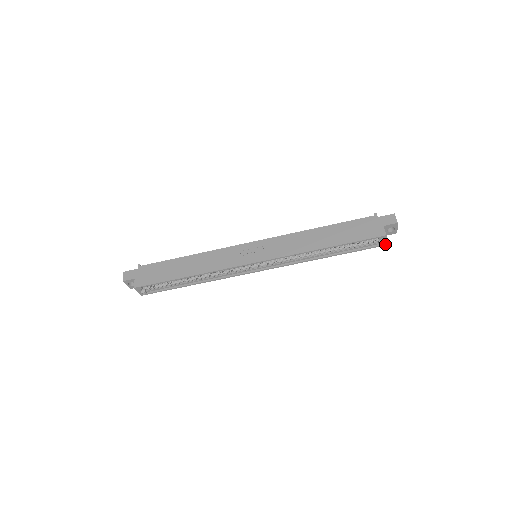
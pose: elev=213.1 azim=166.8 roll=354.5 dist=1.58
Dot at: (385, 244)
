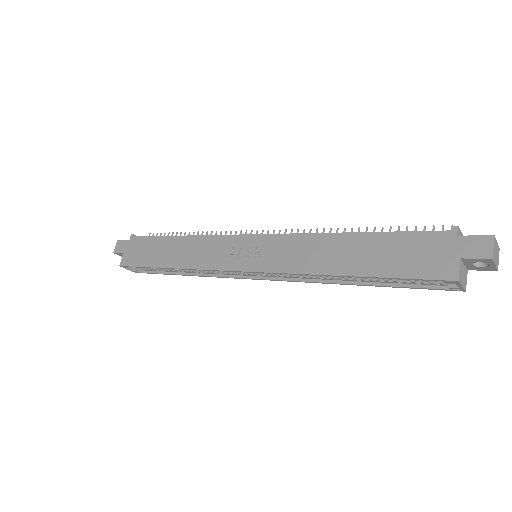
Dot at: (462, 289)
